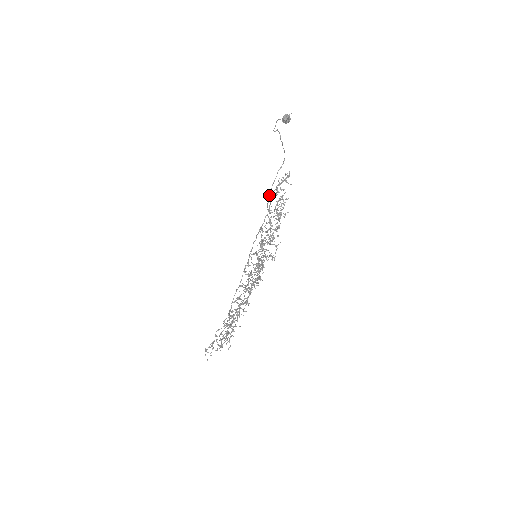
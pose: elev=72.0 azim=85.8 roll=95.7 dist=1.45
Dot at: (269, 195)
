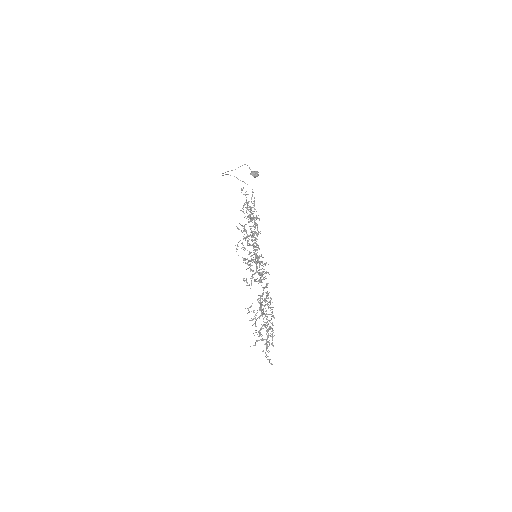
Dot at: occluded
